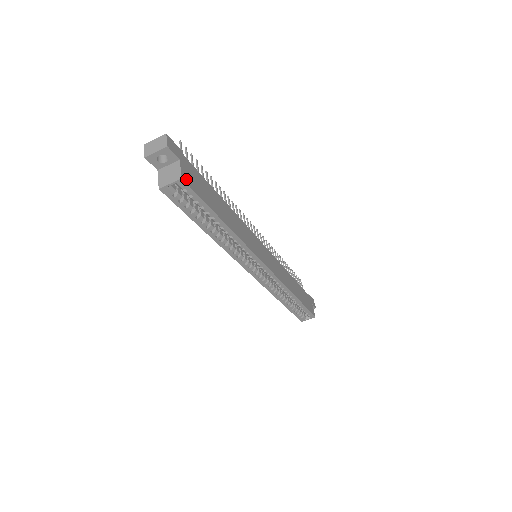
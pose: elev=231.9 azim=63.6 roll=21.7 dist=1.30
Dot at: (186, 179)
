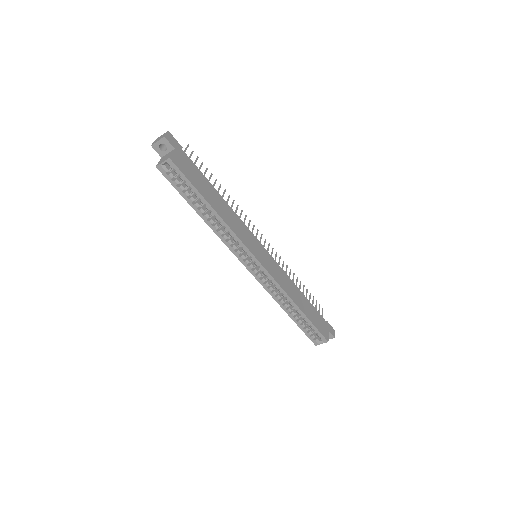
Dot at: (175, 161)
